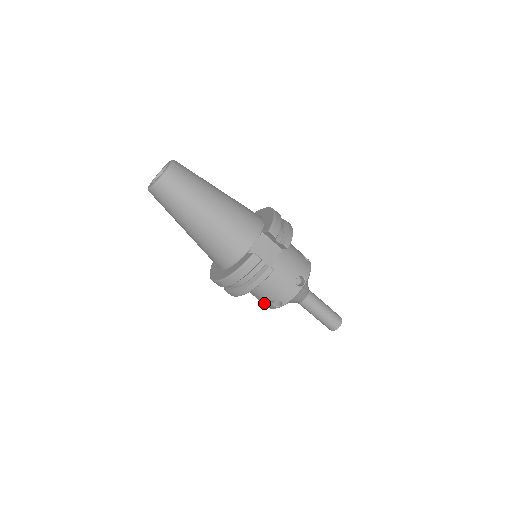
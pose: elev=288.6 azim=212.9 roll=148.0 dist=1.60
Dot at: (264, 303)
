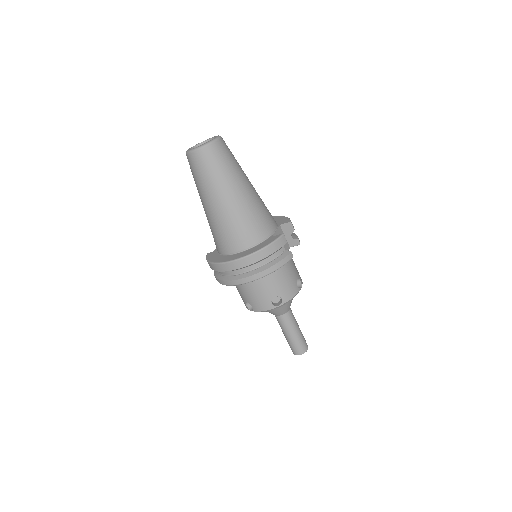
Dot at: (260, 303)
